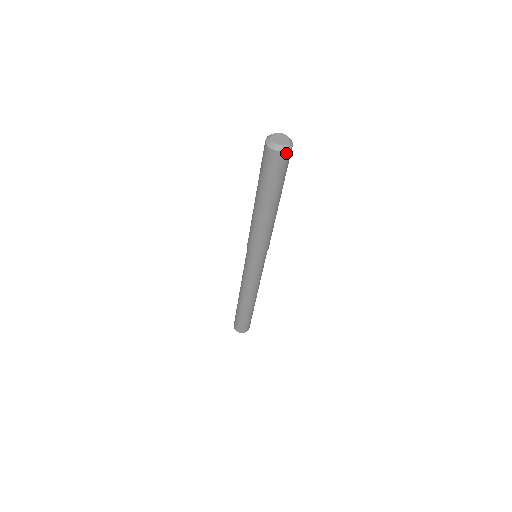
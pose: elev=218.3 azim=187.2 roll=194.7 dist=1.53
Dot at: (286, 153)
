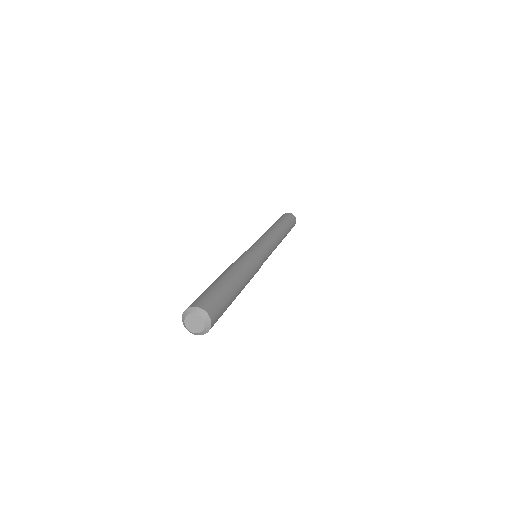
Dot at: occluded
